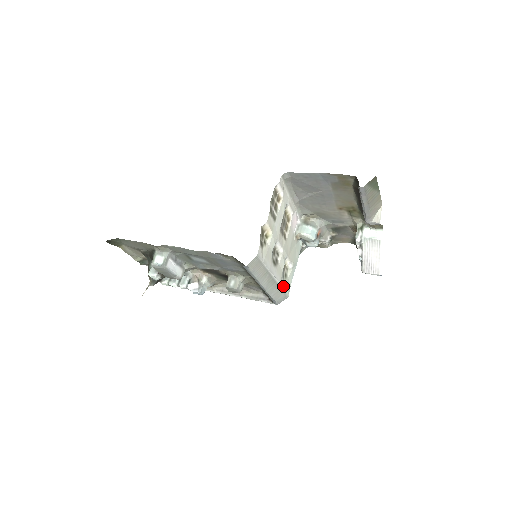
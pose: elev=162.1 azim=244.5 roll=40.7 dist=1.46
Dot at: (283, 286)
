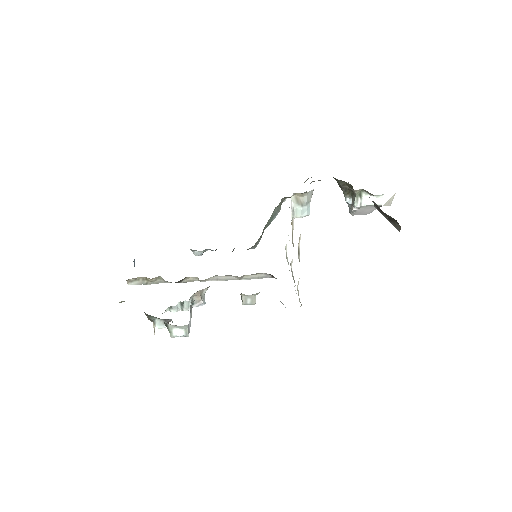
Dot at: occluded
